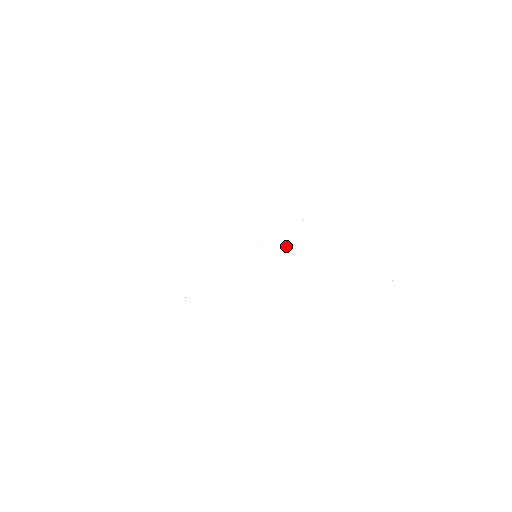
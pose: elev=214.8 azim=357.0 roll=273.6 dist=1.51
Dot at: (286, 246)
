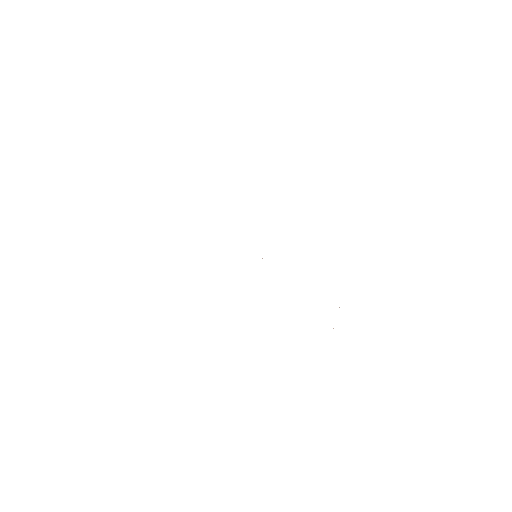
Dot at: occluded
